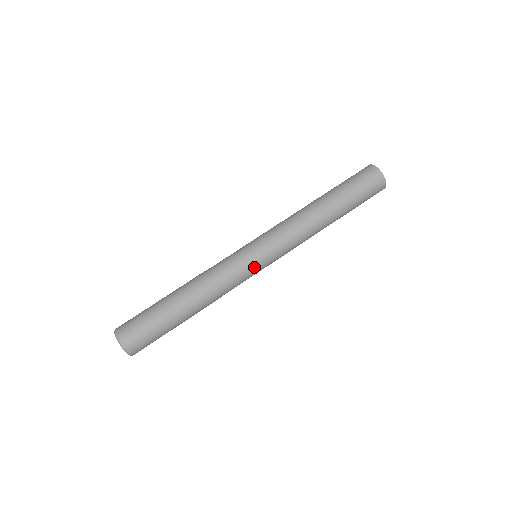
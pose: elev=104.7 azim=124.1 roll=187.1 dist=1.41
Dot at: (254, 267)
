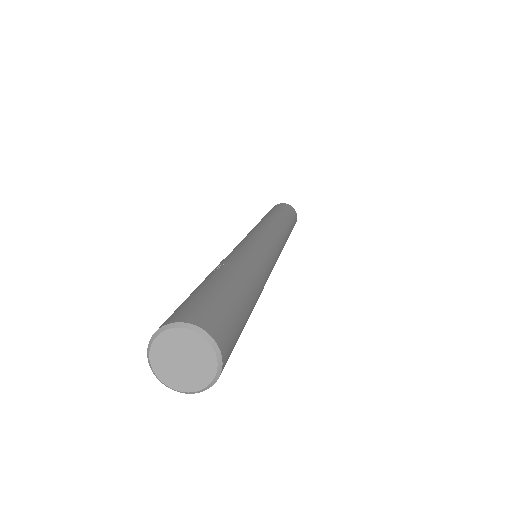
Dot at: (259, 240)
